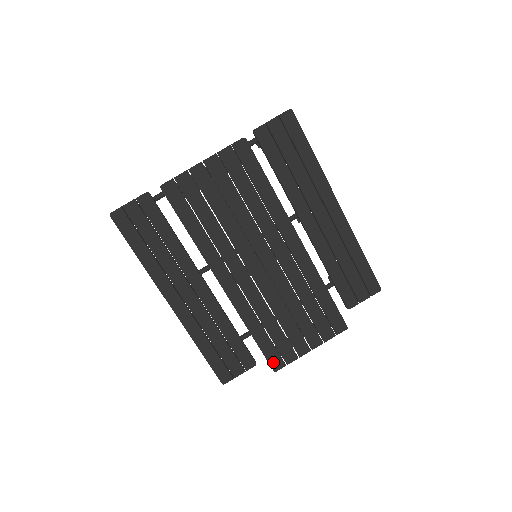
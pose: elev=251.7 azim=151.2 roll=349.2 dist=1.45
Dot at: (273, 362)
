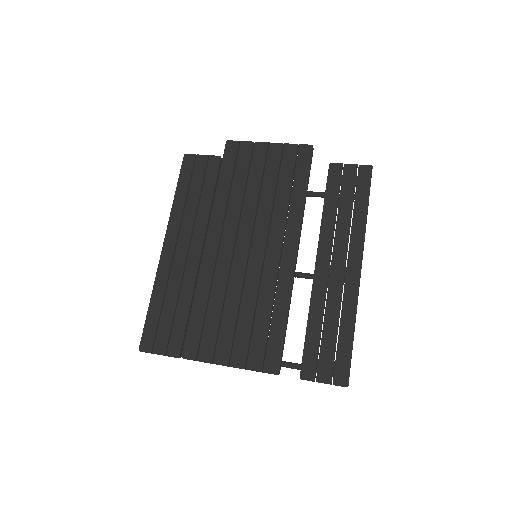
Dot at: (188, 346)
